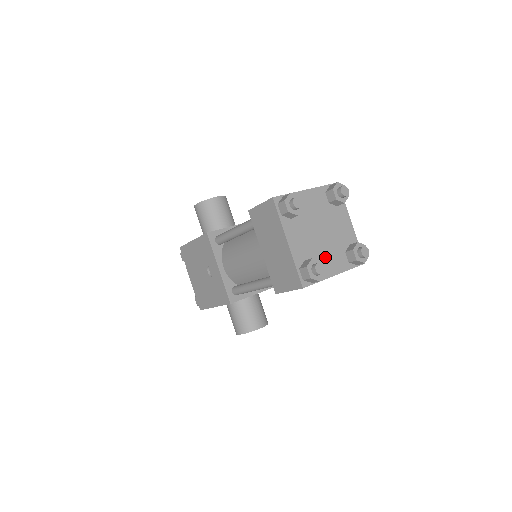
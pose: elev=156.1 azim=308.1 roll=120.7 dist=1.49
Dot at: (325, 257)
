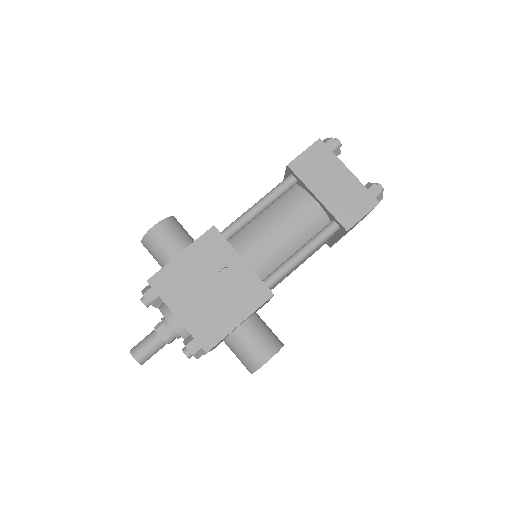
Dot at: occluded
